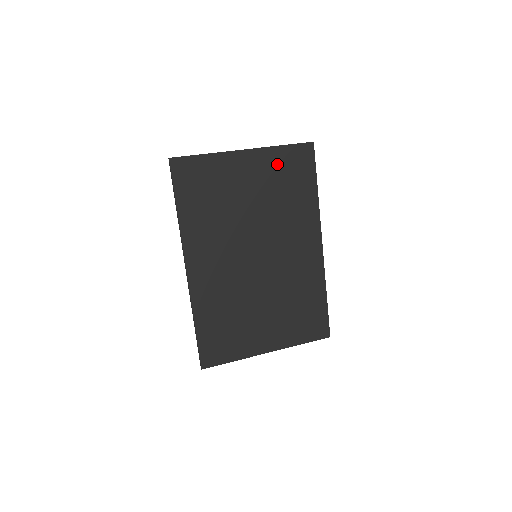
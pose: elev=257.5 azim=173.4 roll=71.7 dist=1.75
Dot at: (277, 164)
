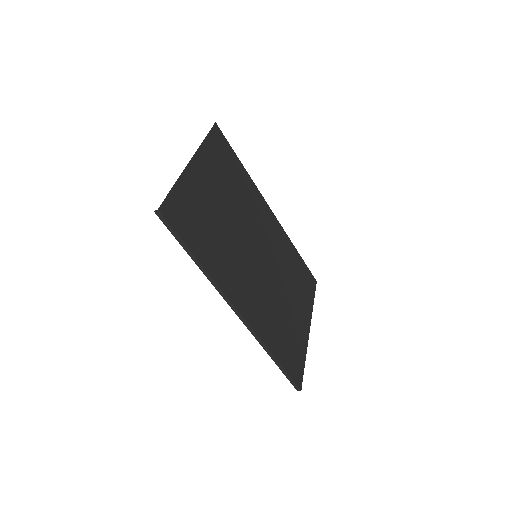
Dot at: (213, 159)
